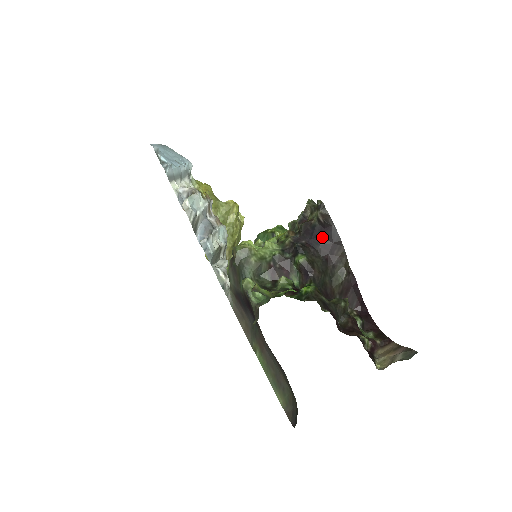
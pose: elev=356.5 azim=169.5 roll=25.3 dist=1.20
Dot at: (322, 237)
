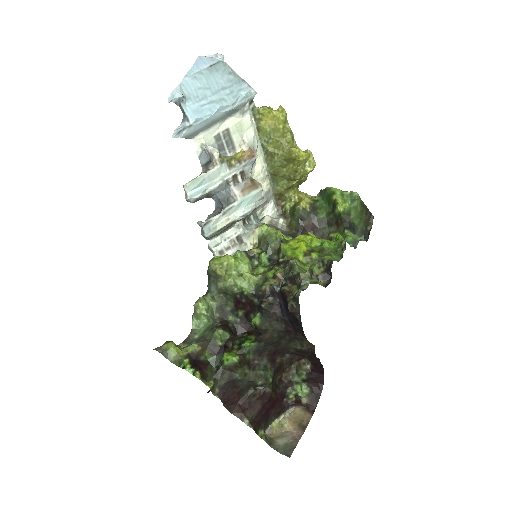
Dot at: (291, 315)
